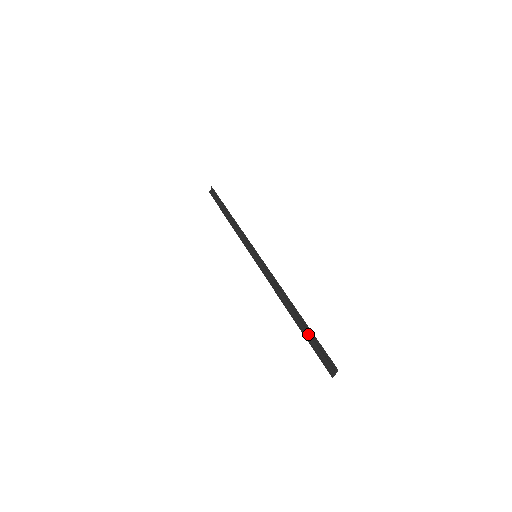
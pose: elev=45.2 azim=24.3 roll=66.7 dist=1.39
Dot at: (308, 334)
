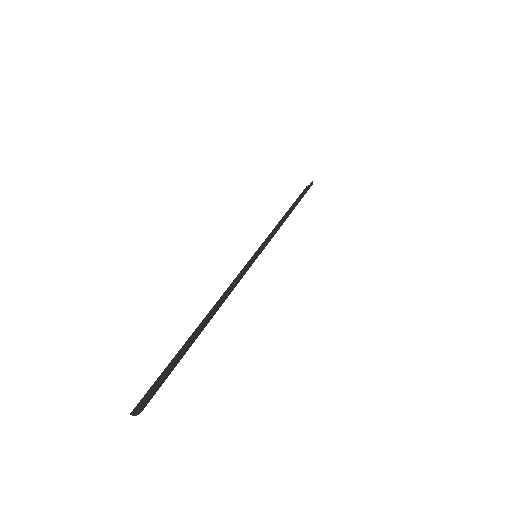
Dot at: occluded
